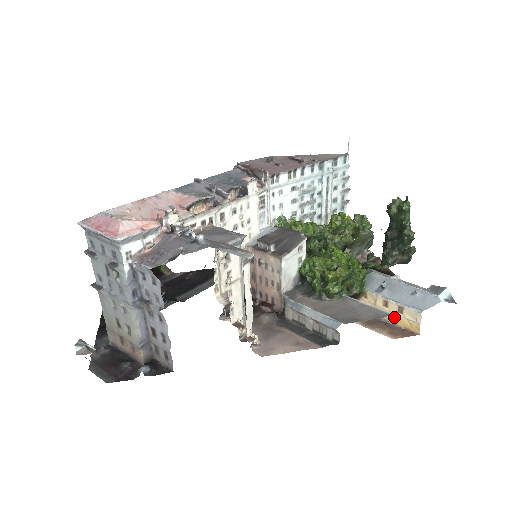
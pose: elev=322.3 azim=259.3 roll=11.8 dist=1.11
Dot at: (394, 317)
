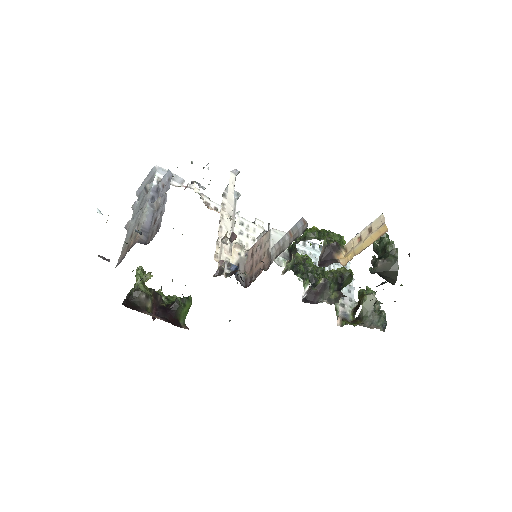
Dot at: (368, 240)
